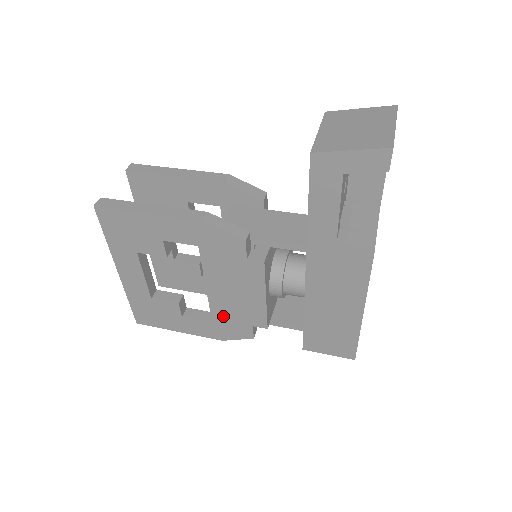
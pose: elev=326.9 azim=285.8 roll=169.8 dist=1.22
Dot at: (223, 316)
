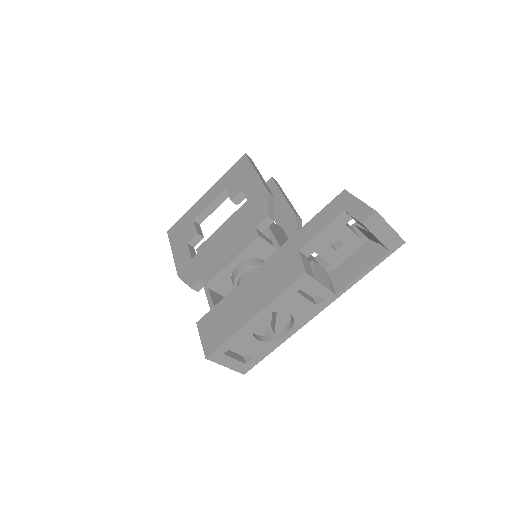
Dot at: (201, 258)
